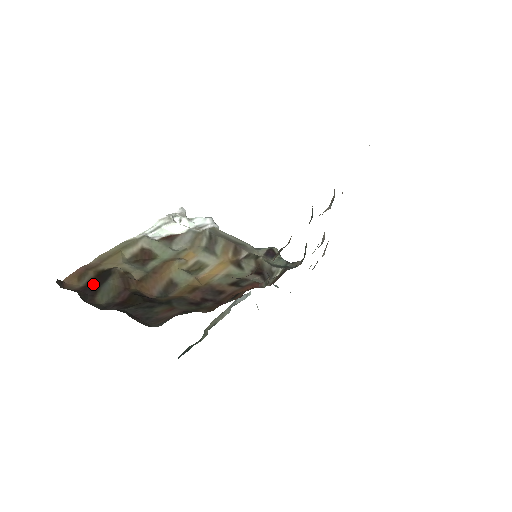
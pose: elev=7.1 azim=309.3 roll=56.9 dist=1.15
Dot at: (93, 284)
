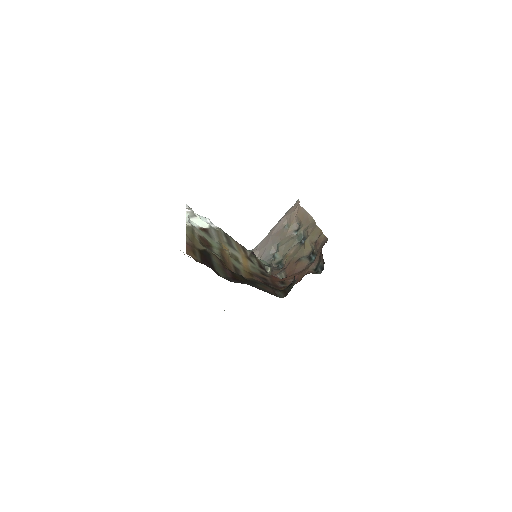
Dot at: (206, 260)
